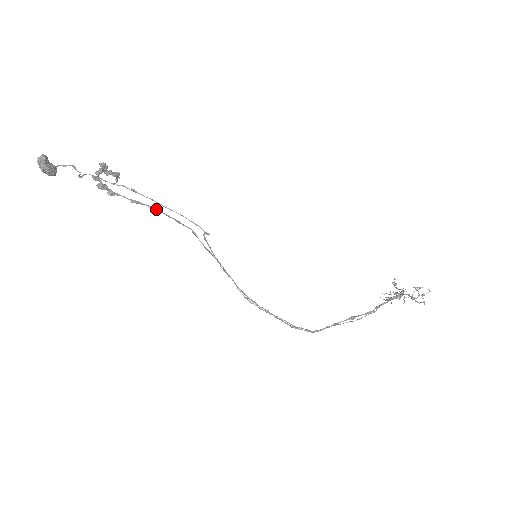
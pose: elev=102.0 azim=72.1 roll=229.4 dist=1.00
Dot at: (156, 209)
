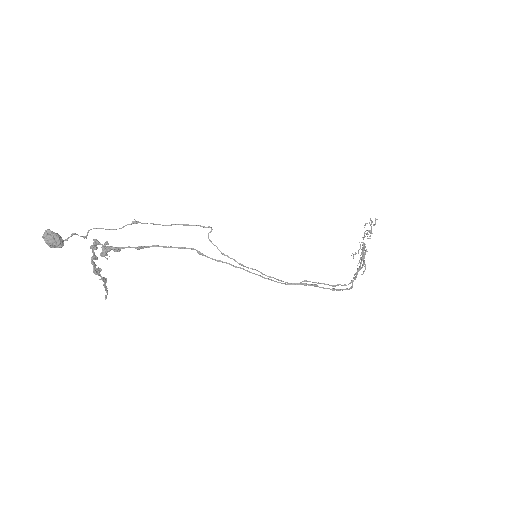
Dot at: (159, 246)
